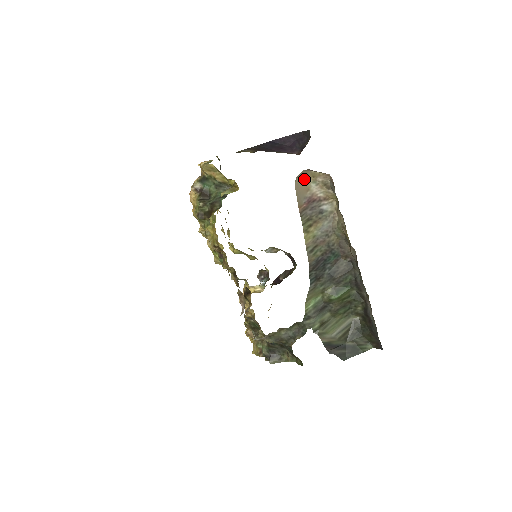
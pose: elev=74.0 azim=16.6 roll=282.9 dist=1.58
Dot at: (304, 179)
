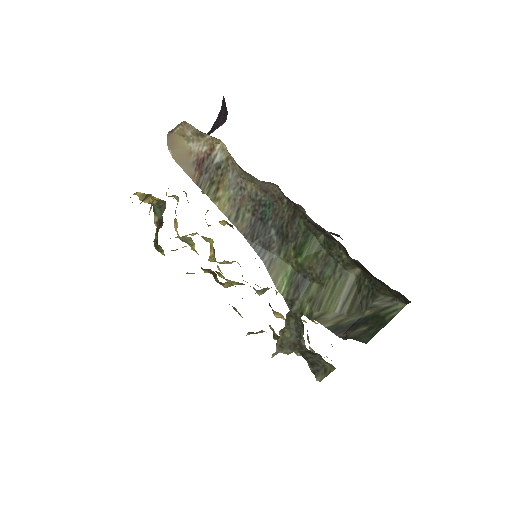
Dot at: (178, 146)
